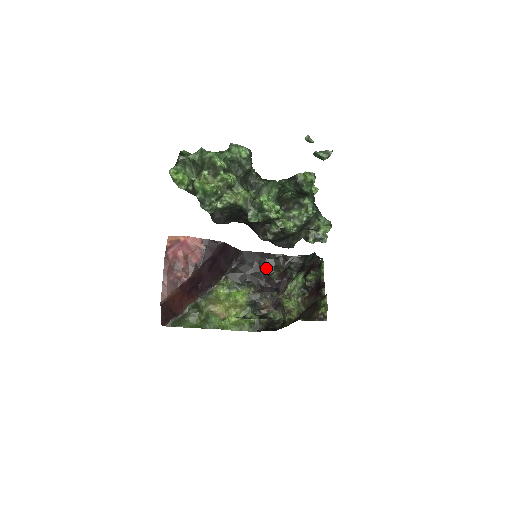
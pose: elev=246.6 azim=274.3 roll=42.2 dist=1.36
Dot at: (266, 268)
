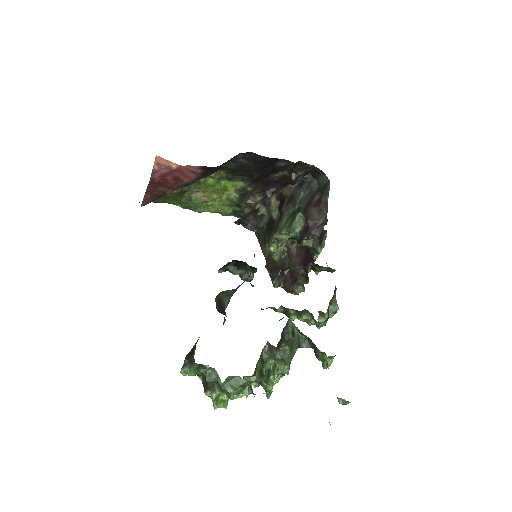
Dot at: (270, 170)
